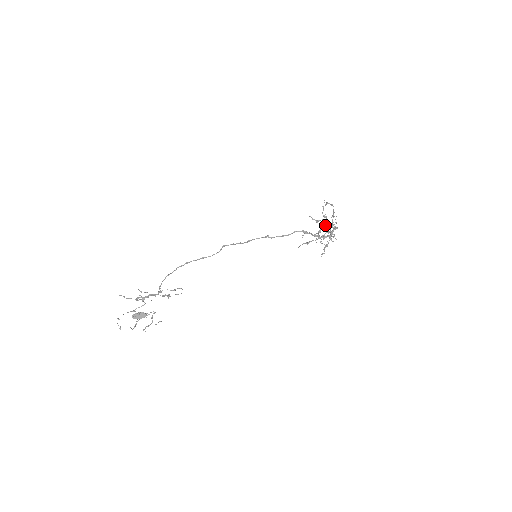
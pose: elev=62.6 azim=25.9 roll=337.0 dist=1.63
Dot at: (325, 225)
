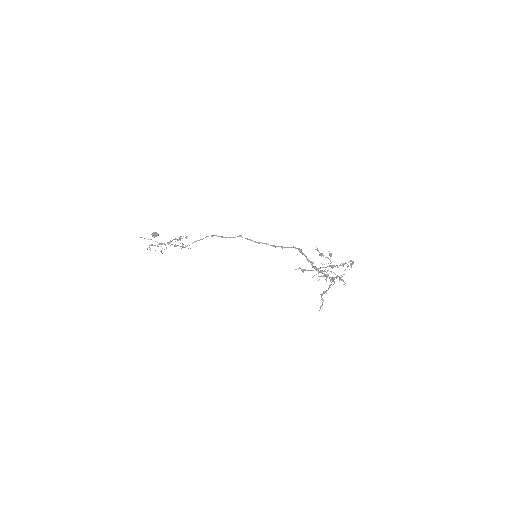
Dot at: occluded
